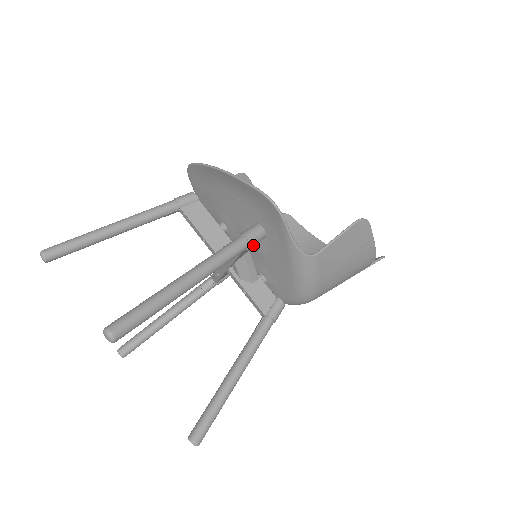
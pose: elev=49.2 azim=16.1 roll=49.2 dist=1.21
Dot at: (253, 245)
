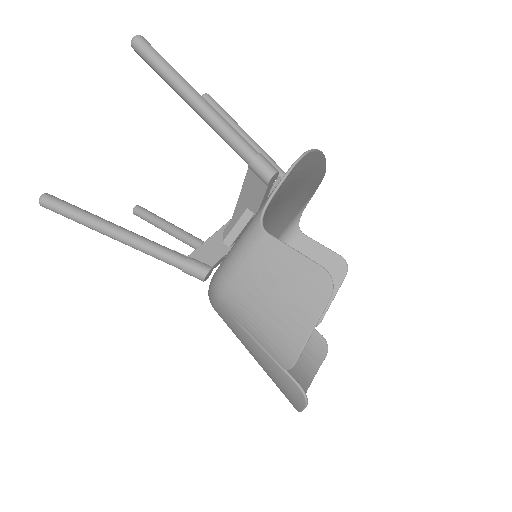
Dot at: (254, 168)
